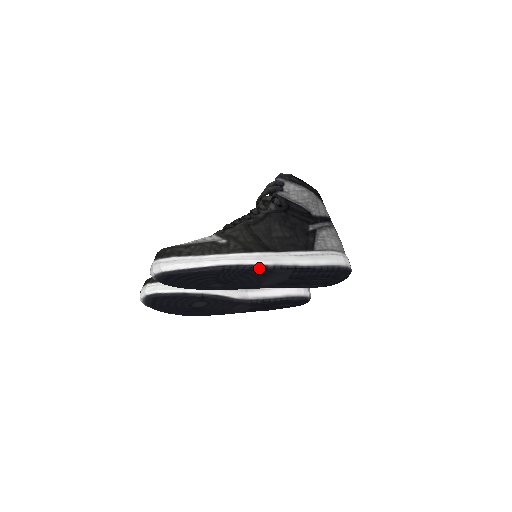
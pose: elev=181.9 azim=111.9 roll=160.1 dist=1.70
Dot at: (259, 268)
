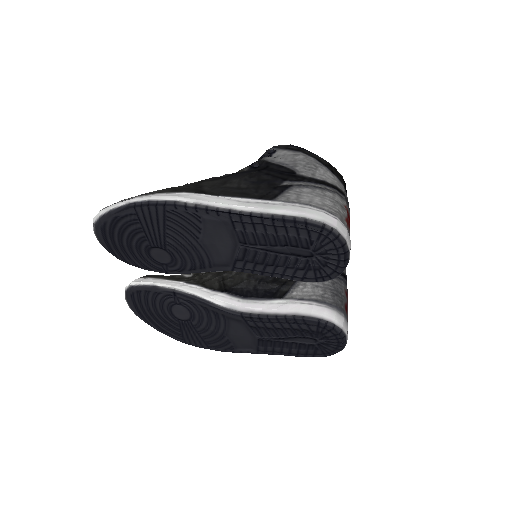
Dot at: (176, 207)
